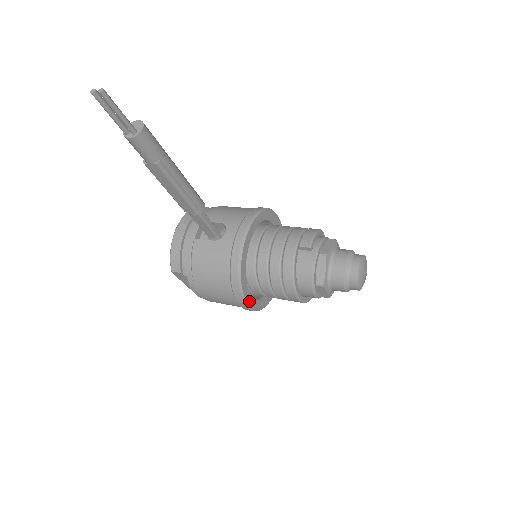
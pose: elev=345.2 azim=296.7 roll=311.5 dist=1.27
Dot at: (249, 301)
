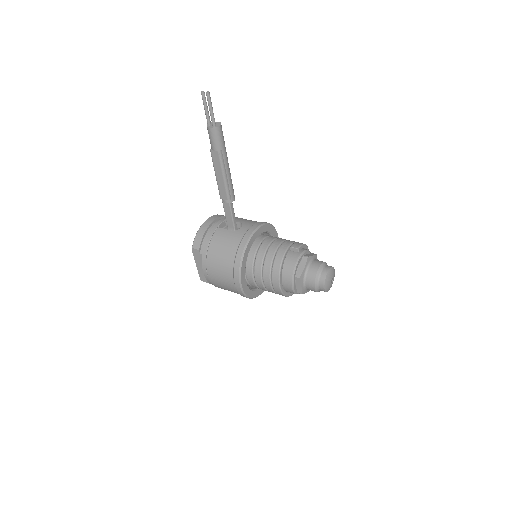
Dot at: (243, 281)
